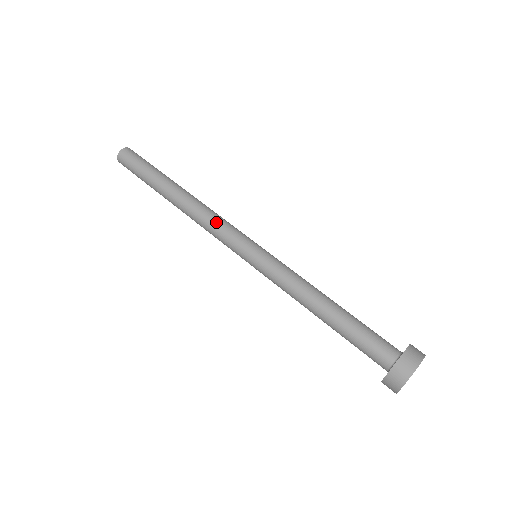
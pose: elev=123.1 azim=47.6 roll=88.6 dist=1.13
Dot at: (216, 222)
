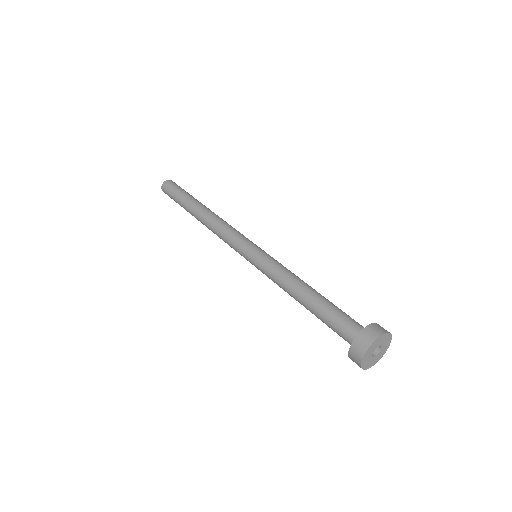
Dot at: (226, 230)
